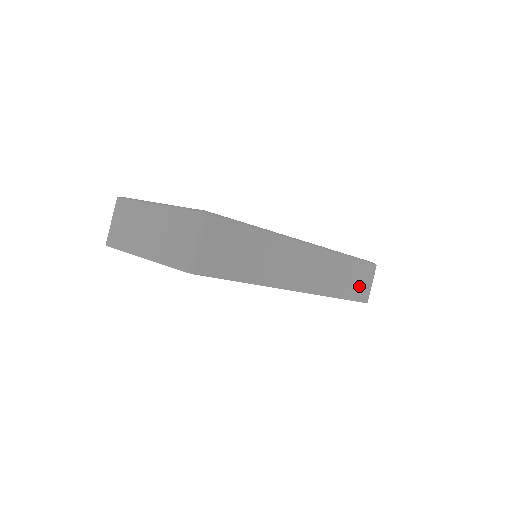
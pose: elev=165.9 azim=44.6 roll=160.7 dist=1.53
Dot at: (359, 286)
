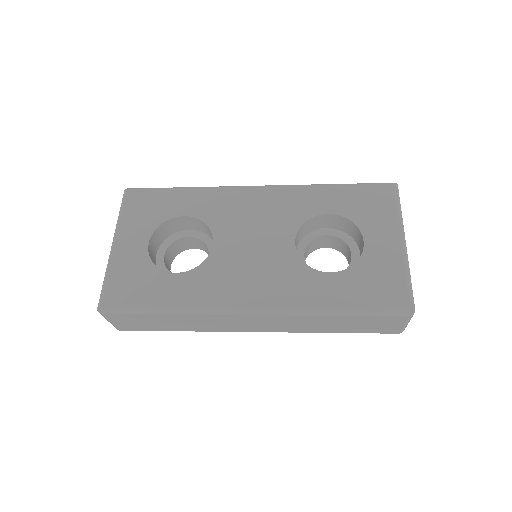
Dot at: (372, 326)
